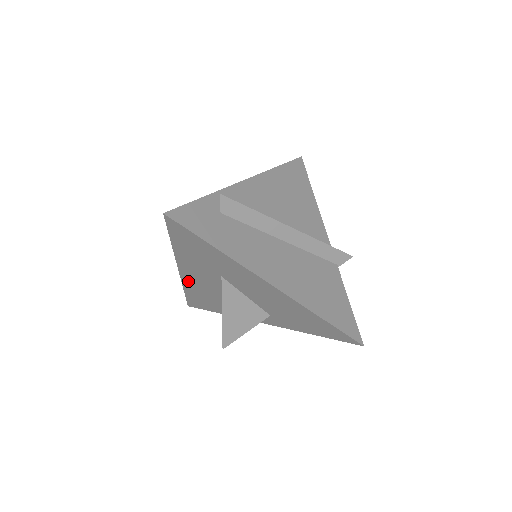
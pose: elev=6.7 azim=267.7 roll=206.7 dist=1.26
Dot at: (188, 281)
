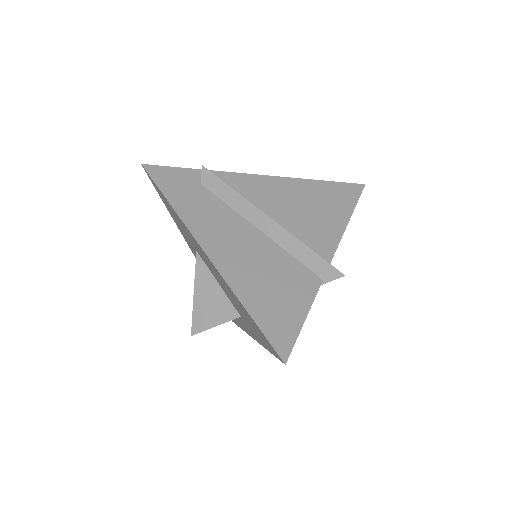
Dot at: occluded
